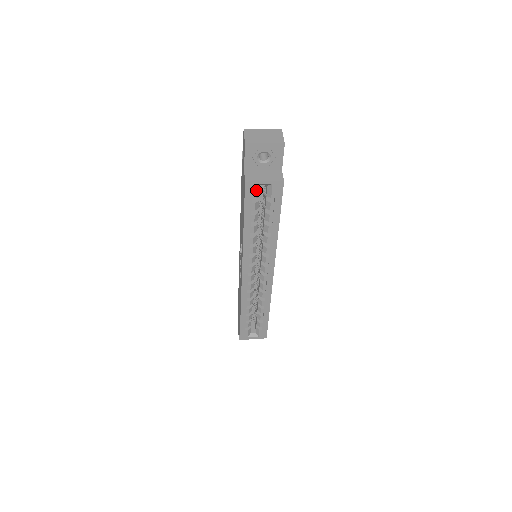
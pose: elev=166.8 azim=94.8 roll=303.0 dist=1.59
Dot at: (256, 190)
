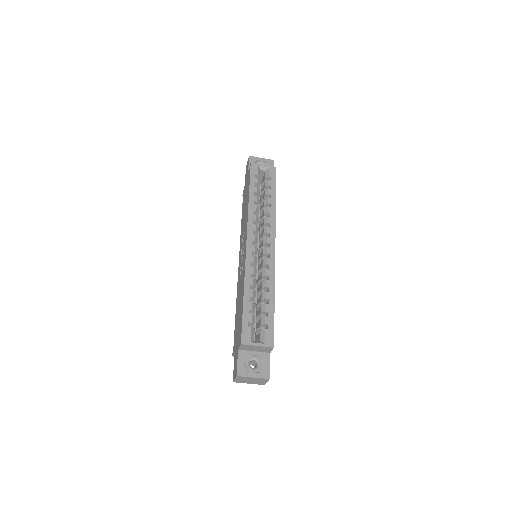
Dot at: (258, 170)
